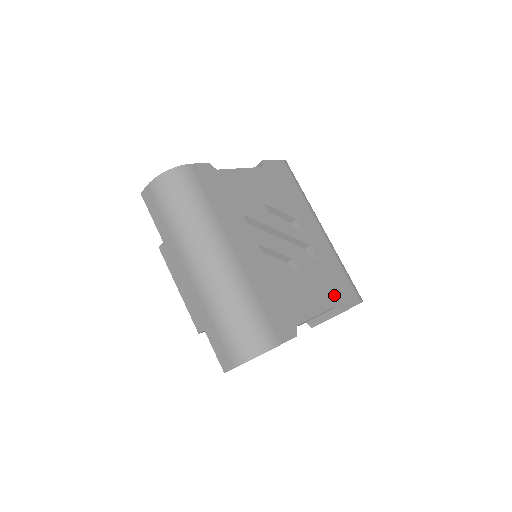
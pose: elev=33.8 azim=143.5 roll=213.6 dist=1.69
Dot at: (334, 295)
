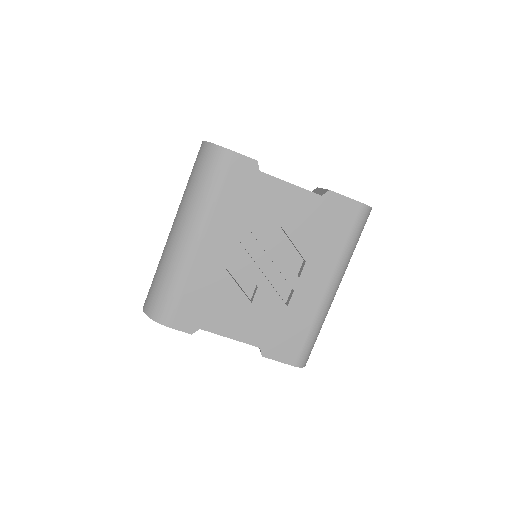
Dot at: (269, 340)
